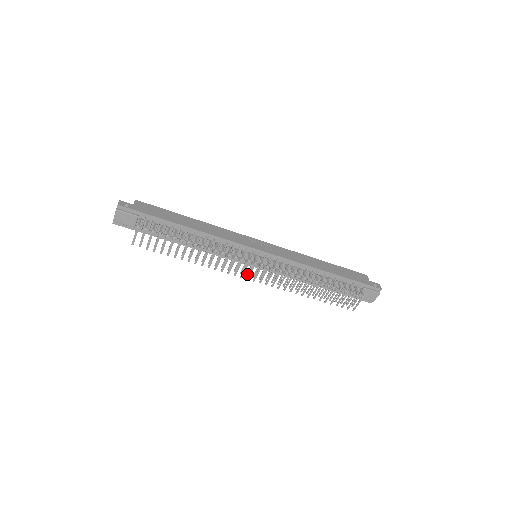
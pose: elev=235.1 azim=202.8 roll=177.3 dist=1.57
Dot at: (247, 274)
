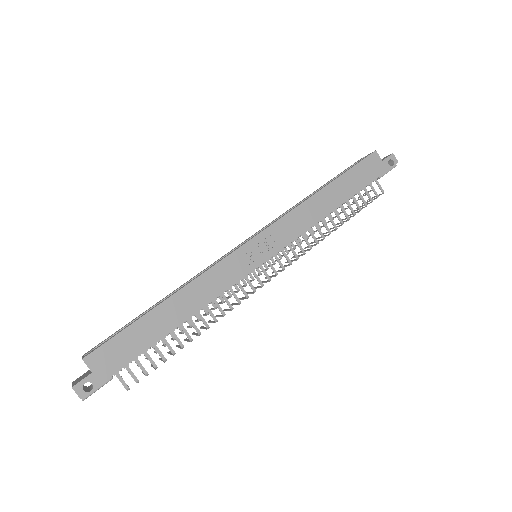
Dot at: occluded
